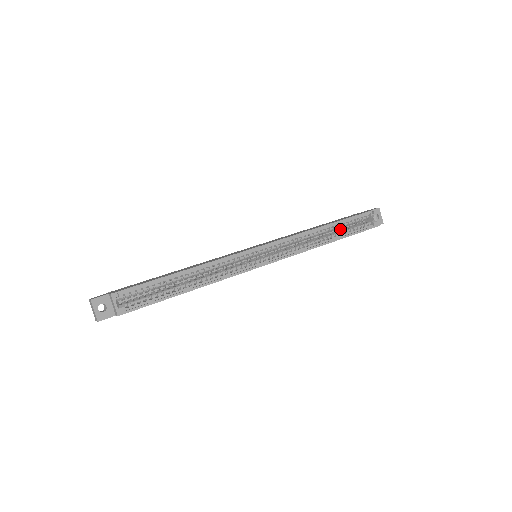
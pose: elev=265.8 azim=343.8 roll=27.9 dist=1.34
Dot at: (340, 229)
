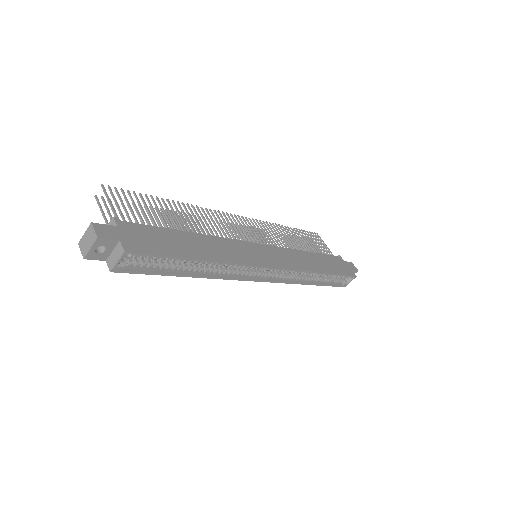
Dot at: occluded
